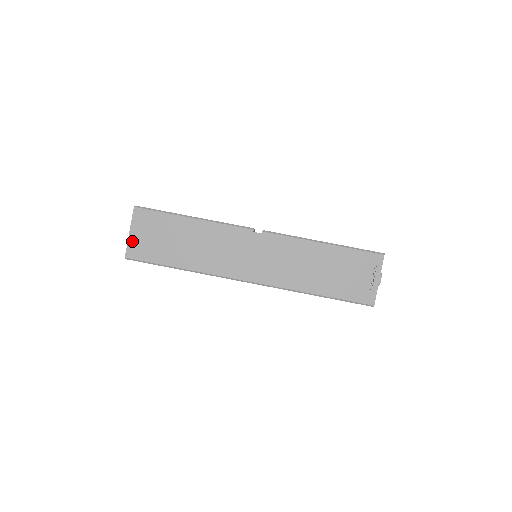
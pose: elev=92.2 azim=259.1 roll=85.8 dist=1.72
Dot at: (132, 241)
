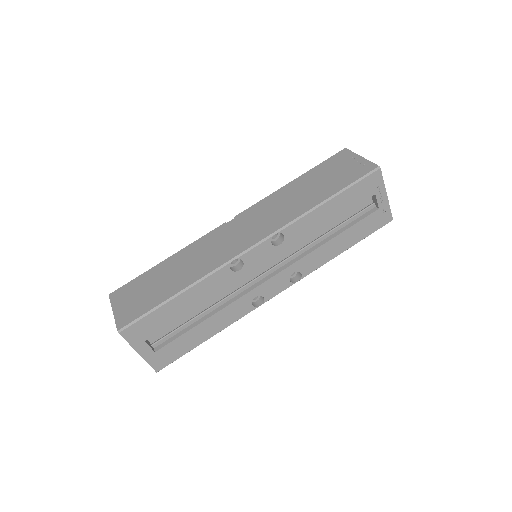
Dot at: (119, 315)
